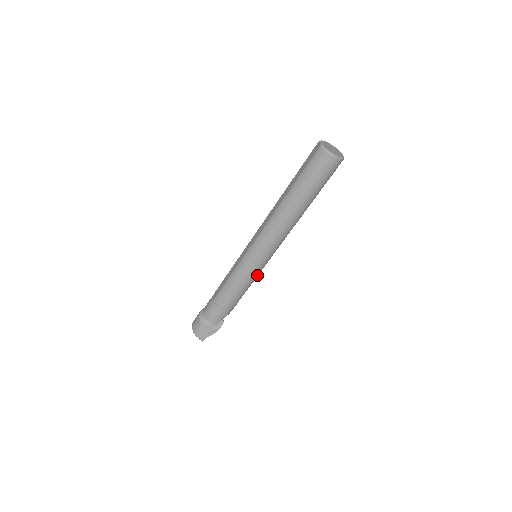
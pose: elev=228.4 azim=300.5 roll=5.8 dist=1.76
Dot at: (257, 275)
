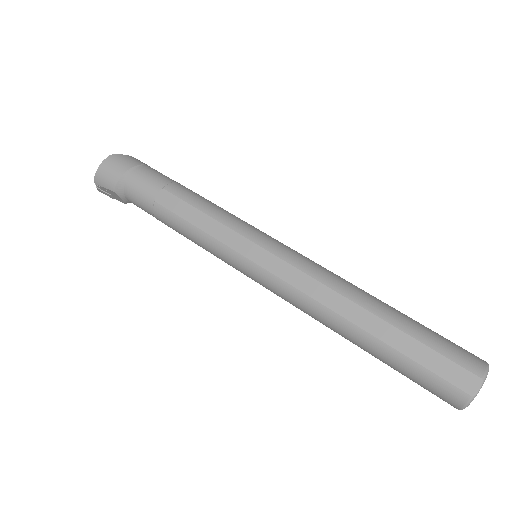
Dot at: occluded
